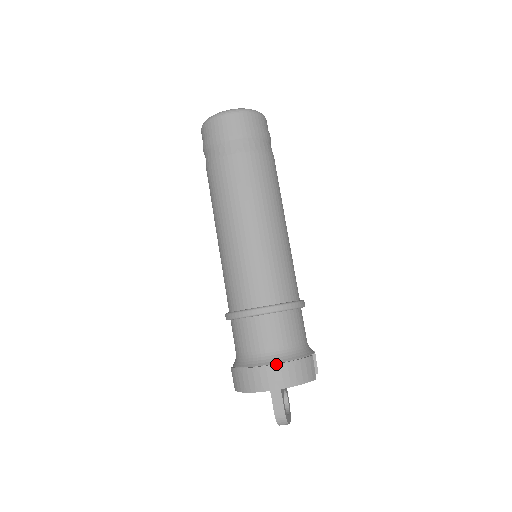
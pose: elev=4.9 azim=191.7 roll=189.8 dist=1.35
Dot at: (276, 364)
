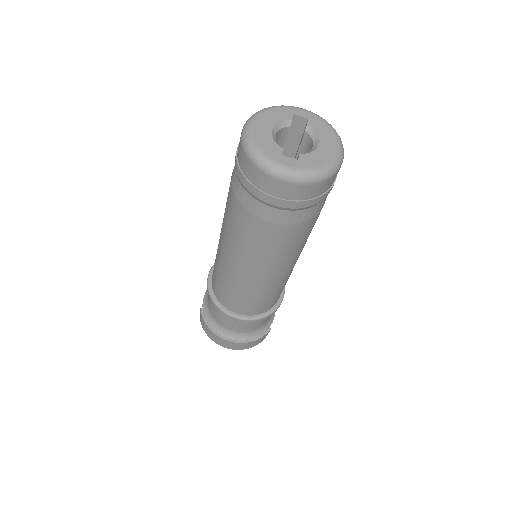
Dot at: (238, 343)
